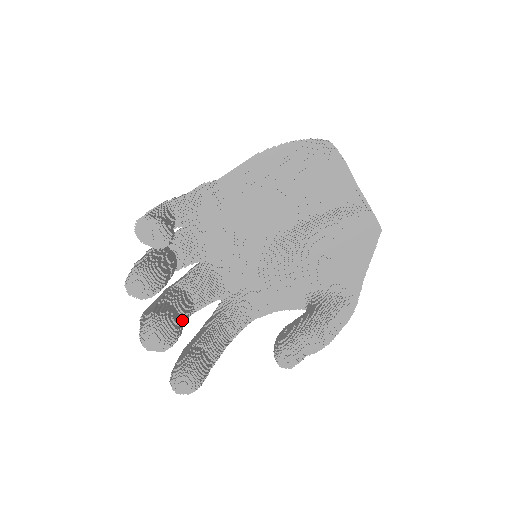
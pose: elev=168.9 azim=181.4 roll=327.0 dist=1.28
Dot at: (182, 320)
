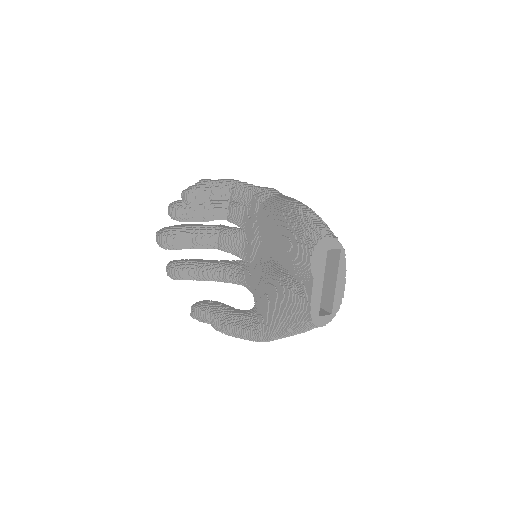
Dot at: (193, 245)
